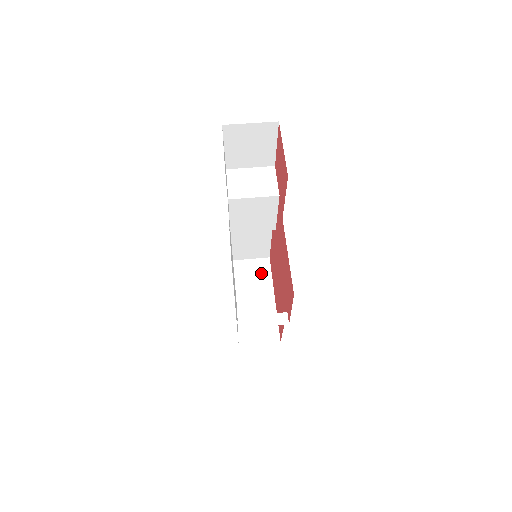
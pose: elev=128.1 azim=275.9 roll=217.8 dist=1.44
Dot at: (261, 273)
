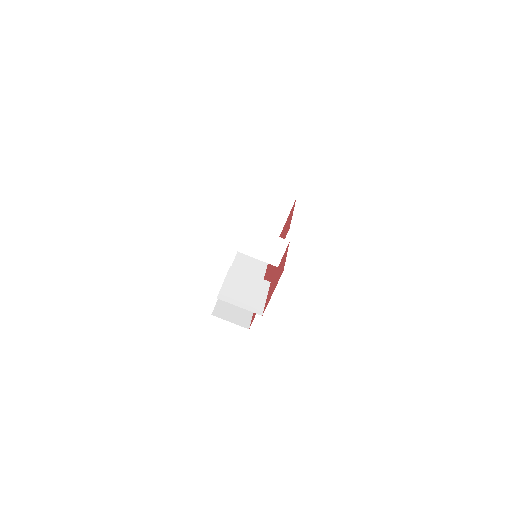
Dot at: (282, 207)
